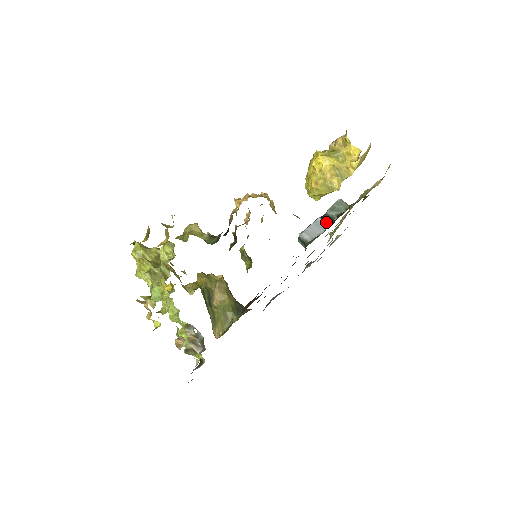
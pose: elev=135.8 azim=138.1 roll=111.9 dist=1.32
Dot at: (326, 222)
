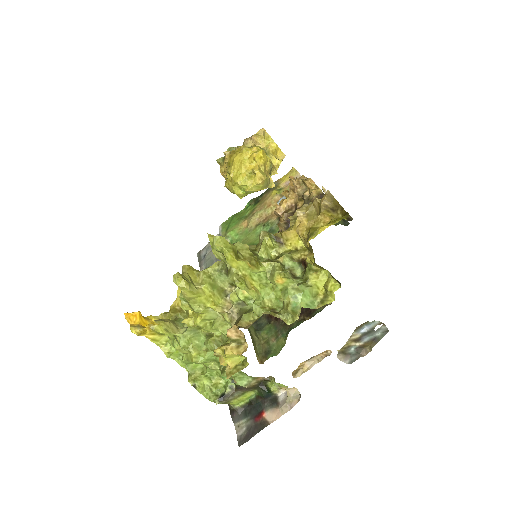
Dot at: occluded
